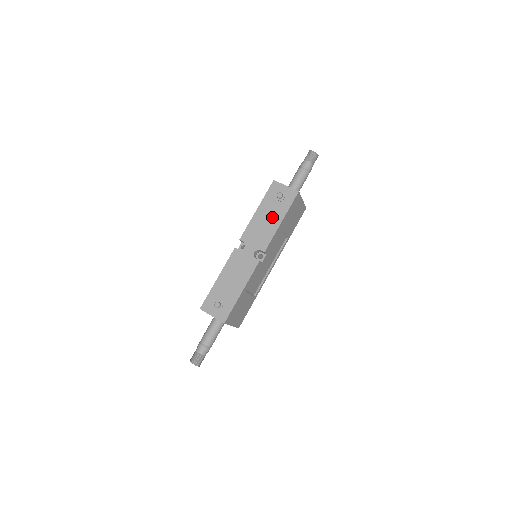
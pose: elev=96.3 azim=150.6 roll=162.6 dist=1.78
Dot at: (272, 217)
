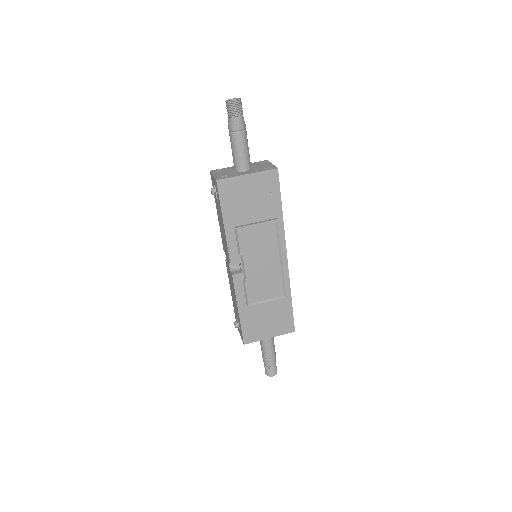
Dot at: (221, 220)
